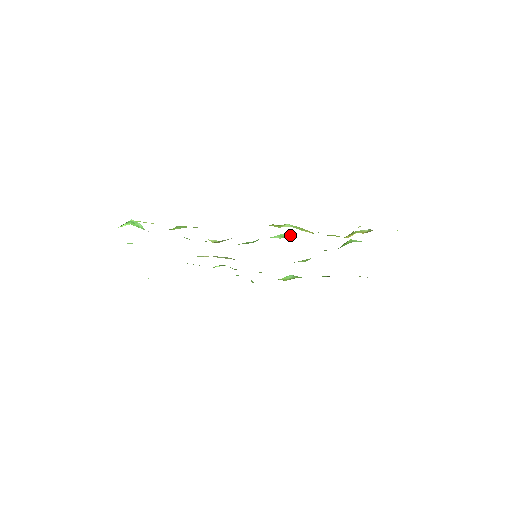
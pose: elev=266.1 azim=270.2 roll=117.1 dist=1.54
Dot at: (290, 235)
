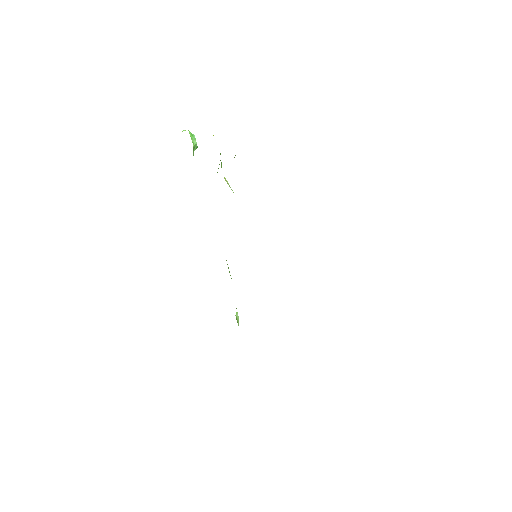
Dot at: occluded
